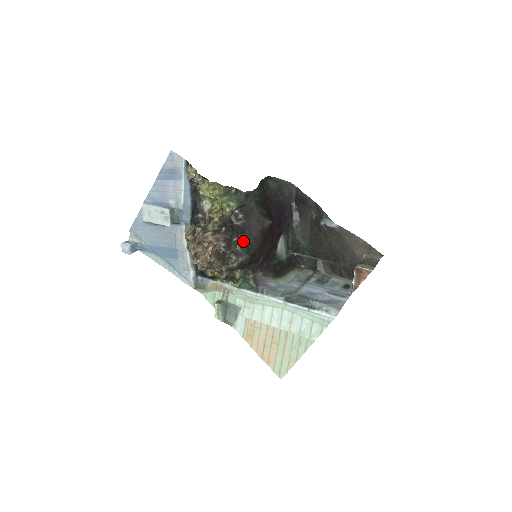
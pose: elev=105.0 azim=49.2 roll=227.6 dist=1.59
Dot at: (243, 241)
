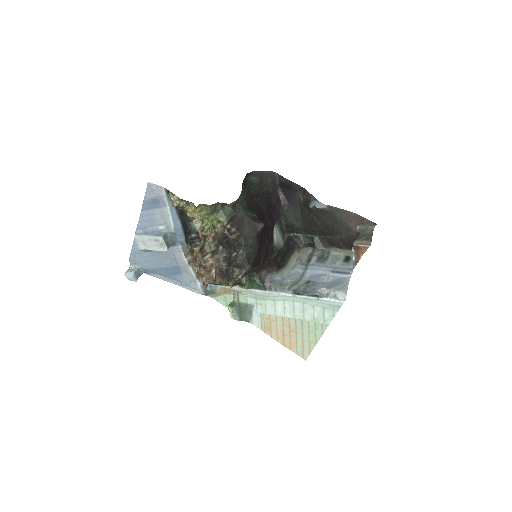
Dot at: (242, 253)
